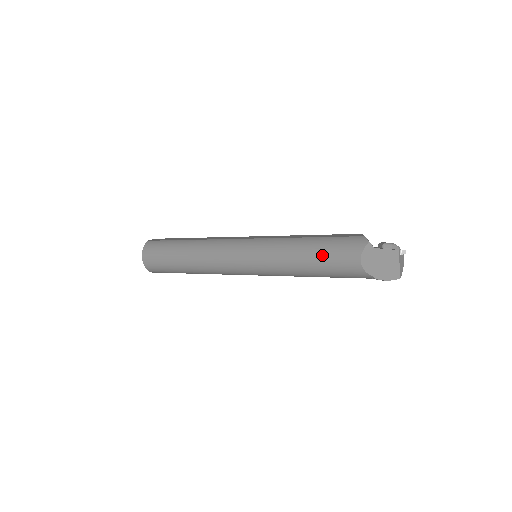
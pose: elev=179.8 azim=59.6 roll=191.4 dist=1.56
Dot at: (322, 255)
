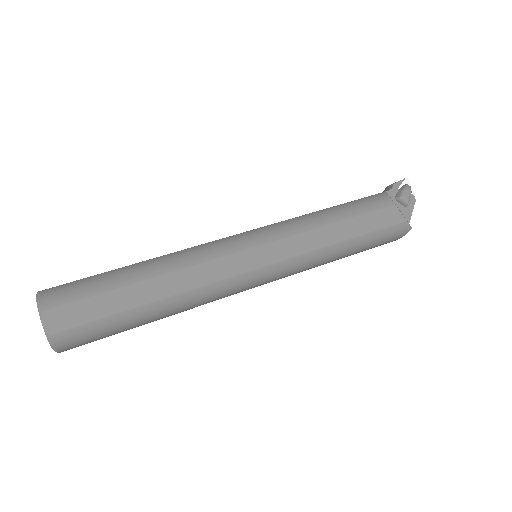
Dot at: occluded
